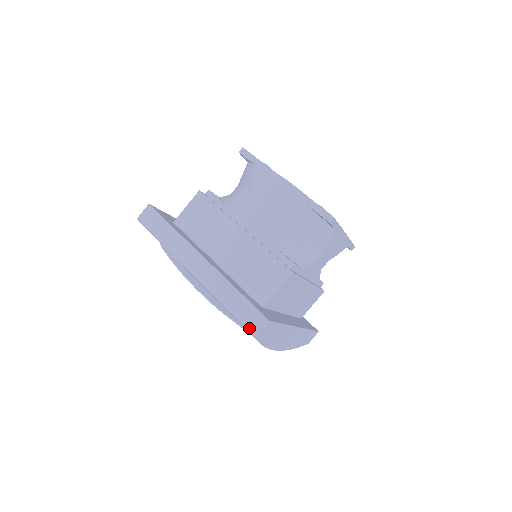
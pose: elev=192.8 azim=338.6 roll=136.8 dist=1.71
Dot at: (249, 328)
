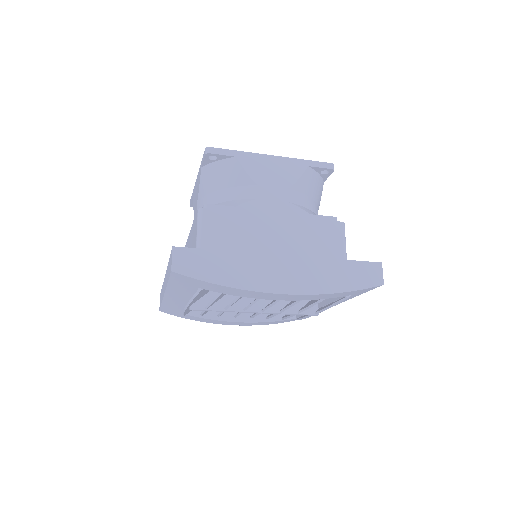
Dot at: (170, 271)
